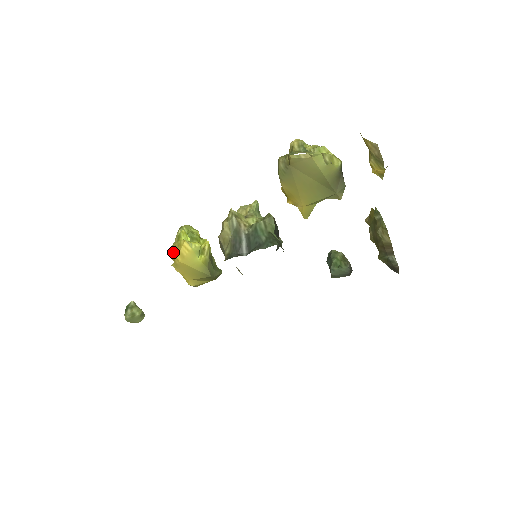
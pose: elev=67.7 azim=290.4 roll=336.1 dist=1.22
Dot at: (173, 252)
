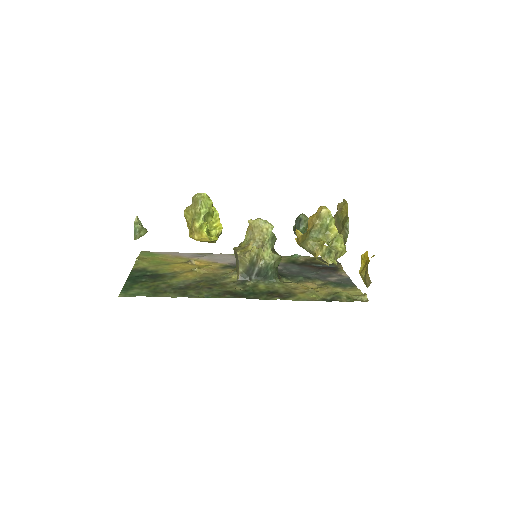
Dot at: (188, 218)
